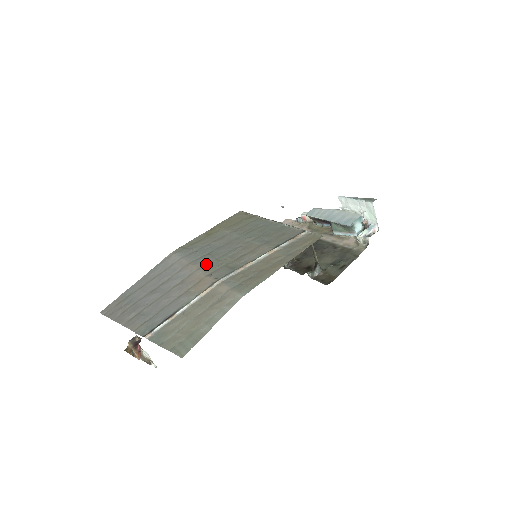
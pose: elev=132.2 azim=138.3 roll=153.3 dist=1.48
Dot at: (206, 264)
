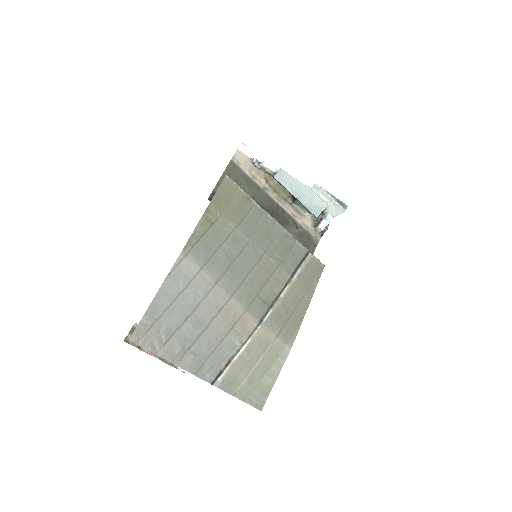
Dot at: (236, 290)
